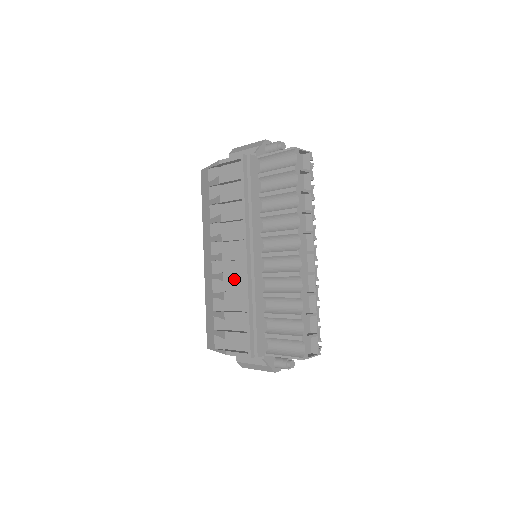
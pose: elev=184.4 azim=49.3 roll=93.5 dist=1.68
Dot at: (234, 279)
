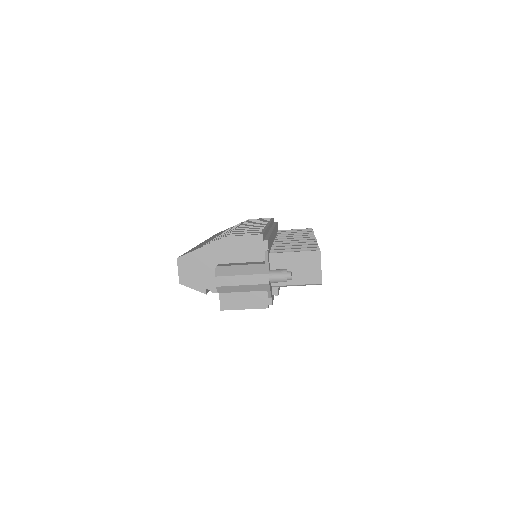
Dot at: (251, 227)
